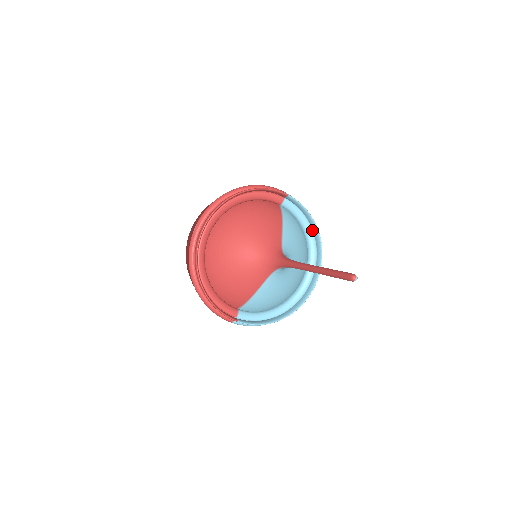
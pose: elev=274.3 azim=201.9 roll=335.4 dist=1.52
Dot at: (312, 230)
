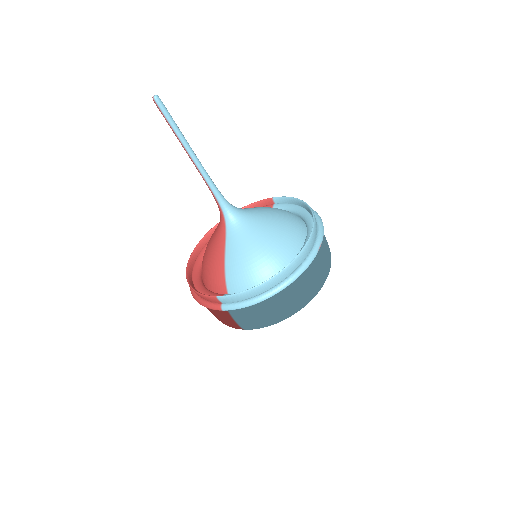
Dot at: (305, 210)
